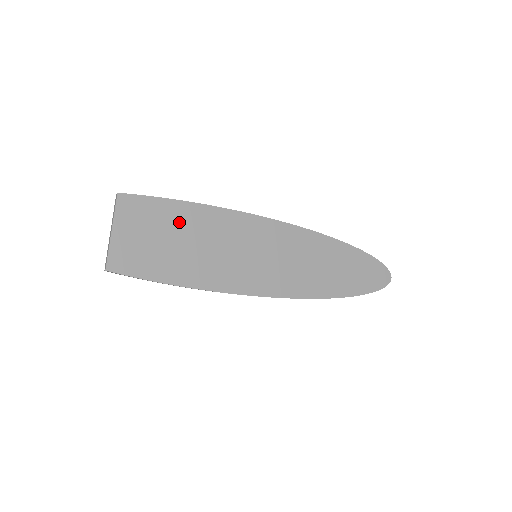
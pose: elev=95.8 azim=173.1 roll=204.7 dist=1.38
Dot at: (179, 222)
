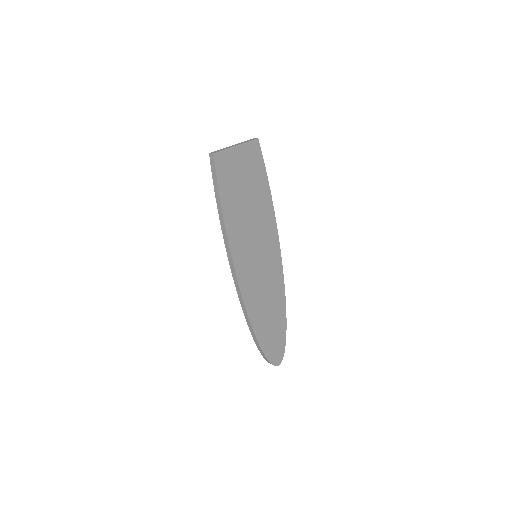
Dot at: (257, 189)
